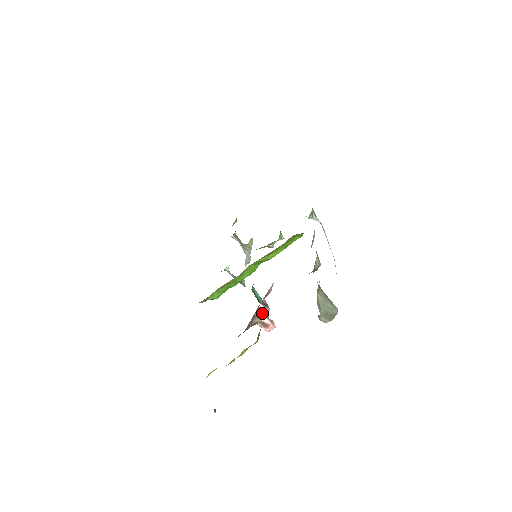
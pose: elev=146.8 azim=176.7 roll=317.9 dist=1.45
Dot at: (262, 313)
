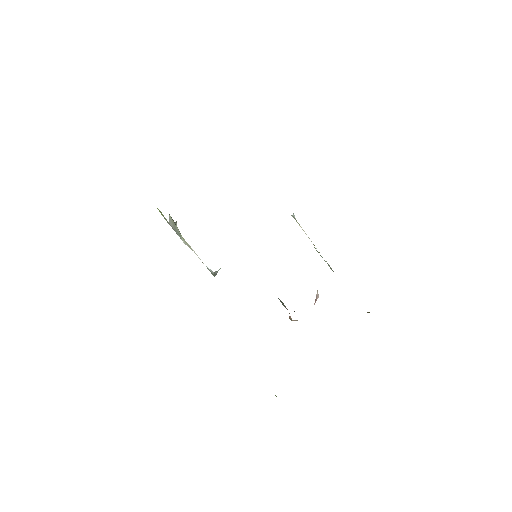
Dot at: occluded
